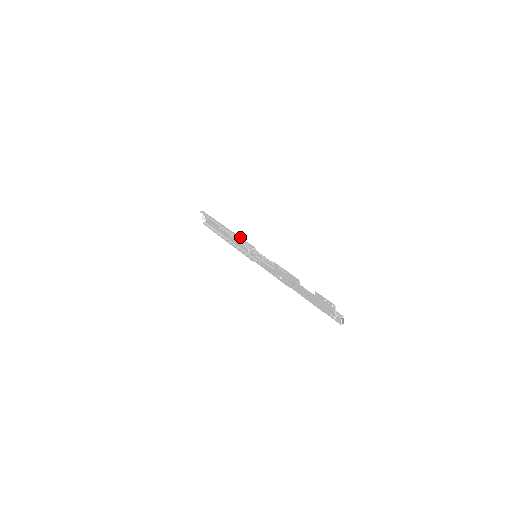
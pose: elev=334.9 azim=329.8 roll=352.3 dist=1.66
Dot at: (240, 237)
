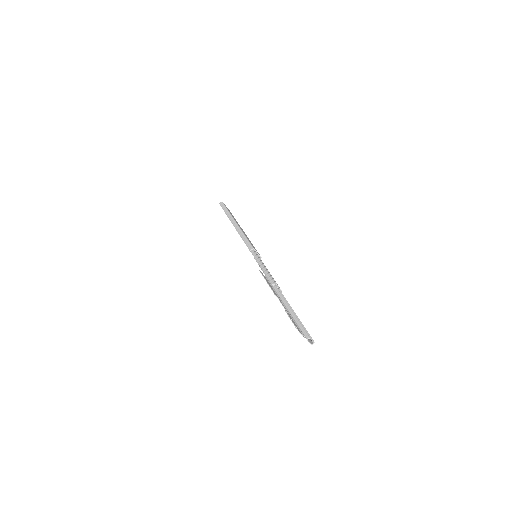
Dot at: (243, 235)
